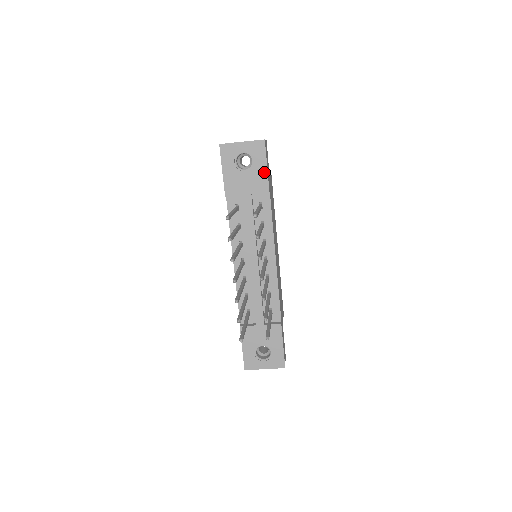
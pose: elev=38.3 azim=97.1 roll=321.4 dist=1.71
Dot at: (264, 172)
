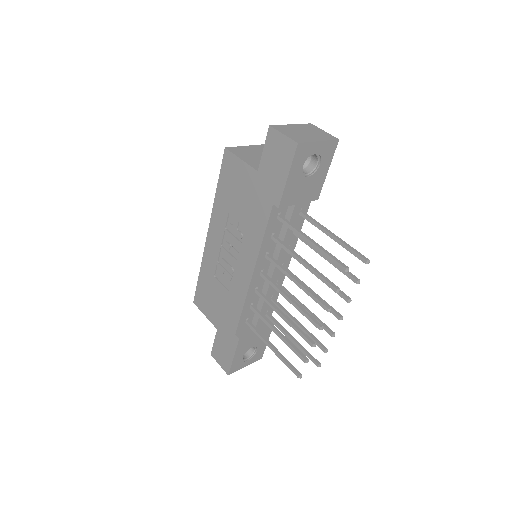
Dot at: (323, 177)
